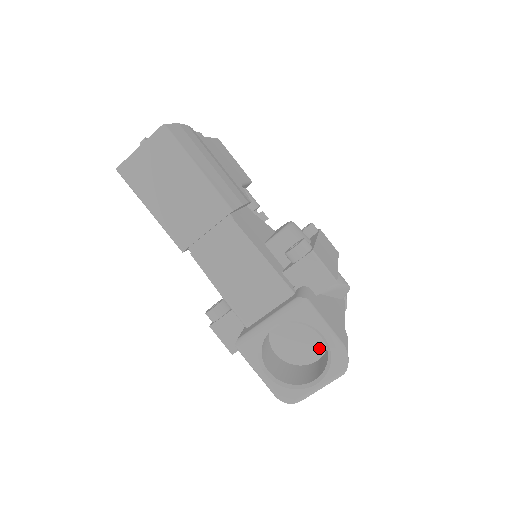
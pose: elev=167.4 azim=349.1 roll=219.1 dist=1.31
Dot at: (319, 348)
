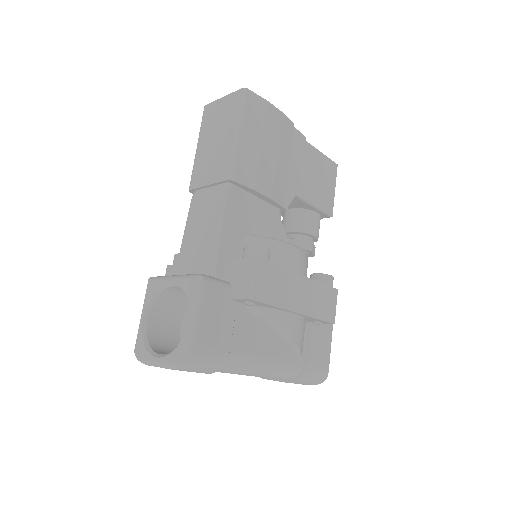
Dot at: occluded
